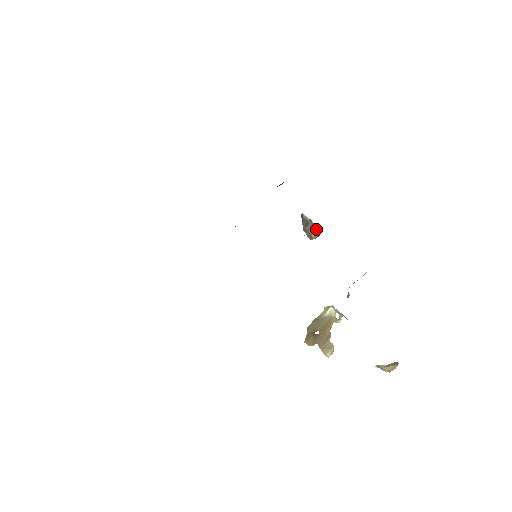
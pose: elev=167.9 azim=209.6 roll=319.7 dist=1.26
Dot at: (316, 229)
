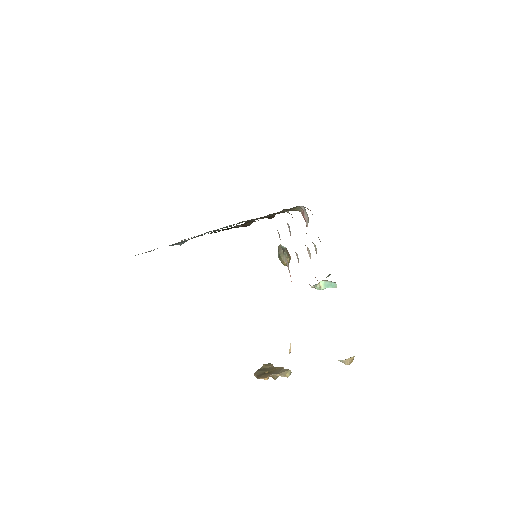
Dot at: (289, 256)
